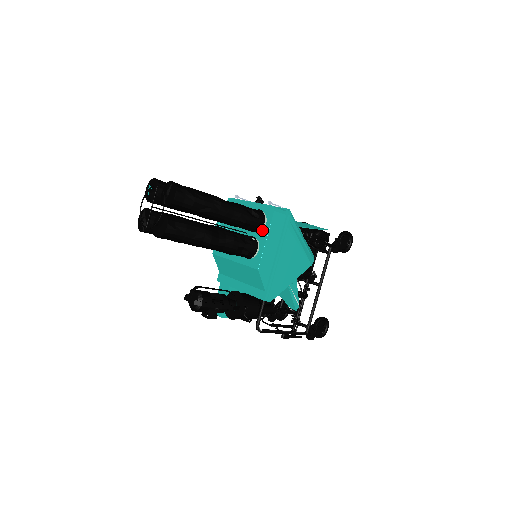
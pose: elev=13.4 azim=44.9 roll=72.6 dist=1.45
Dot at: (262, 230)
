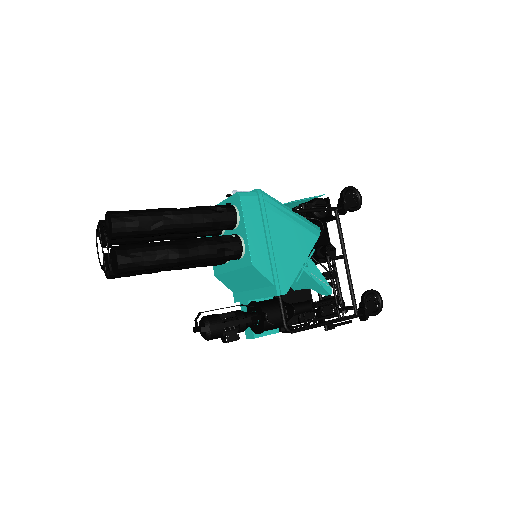
Dot at: (239, 223)
